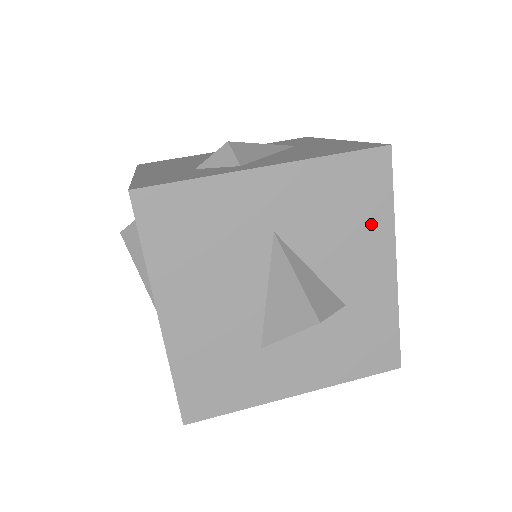
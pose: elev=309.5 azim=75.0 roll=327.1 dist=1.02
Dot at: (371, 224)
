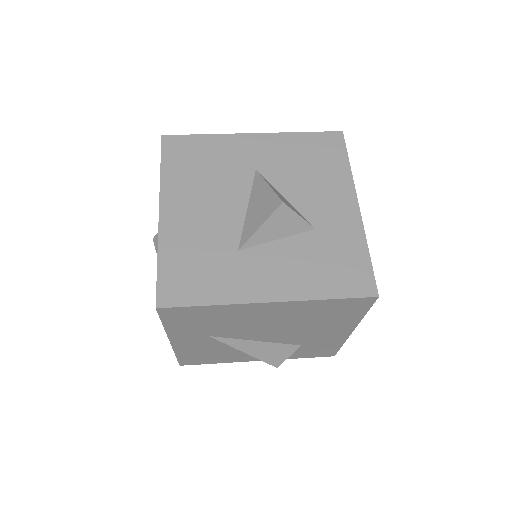
Dot at: (333, 174)
